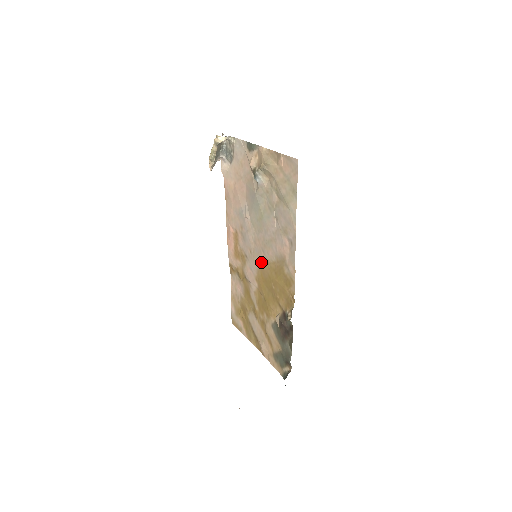
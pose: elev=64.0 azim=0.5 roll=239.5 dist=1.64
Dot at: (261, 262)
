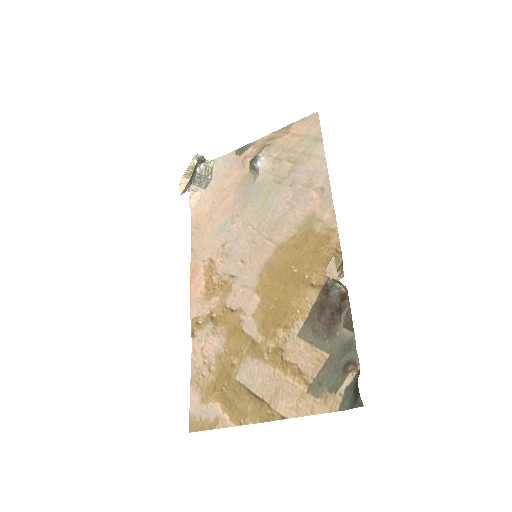
Dot at: (267, 257)
